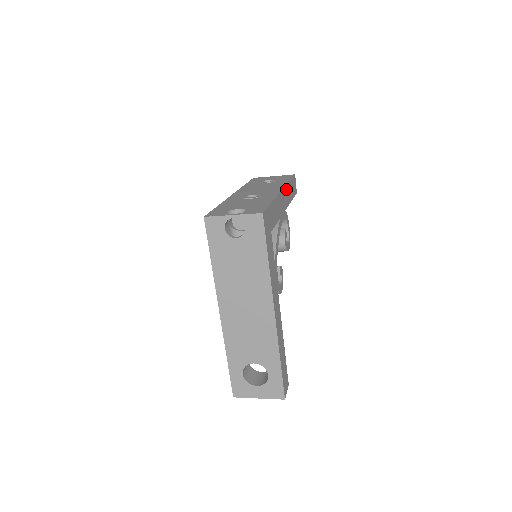
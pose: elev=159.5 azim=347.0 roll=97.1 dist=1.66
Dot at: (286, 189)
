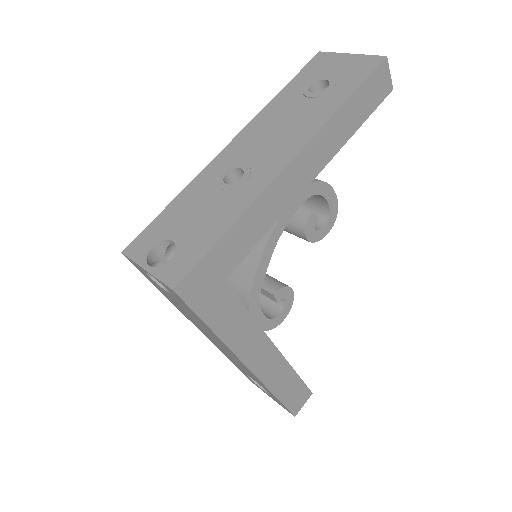
Dot at: (321, 136)
